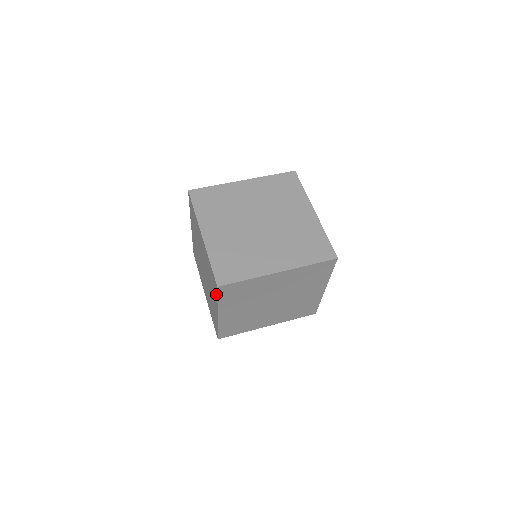
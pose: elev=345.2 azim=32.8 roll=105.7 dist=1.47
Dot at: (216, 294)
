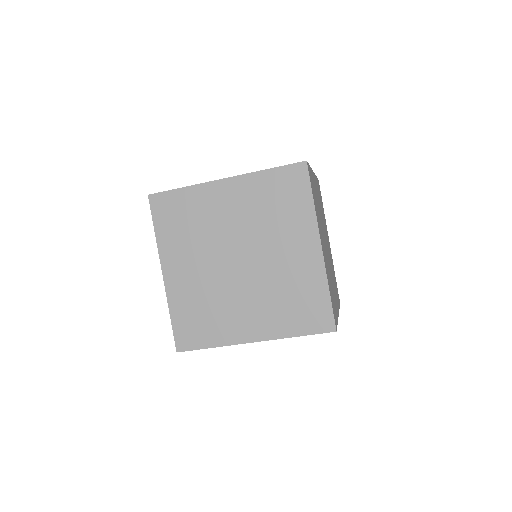
Dot at: occluded
